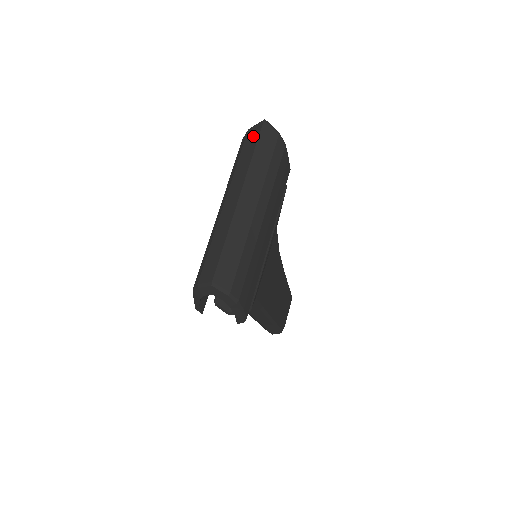
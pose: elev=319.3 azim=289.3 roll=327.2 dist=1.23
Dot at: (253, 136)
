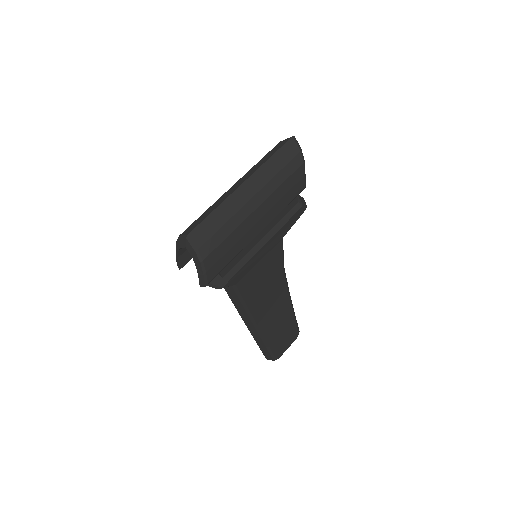
Dot at: (279, 146)
